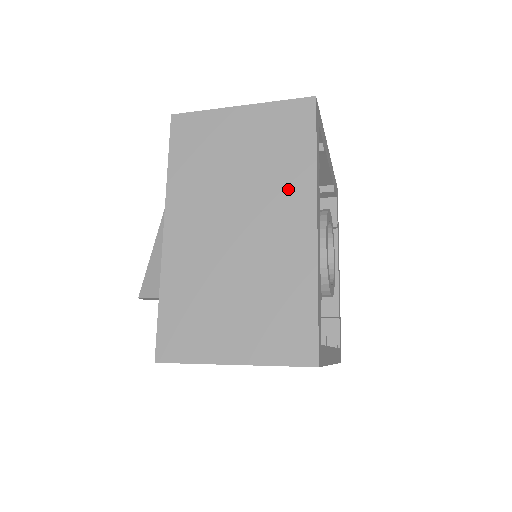
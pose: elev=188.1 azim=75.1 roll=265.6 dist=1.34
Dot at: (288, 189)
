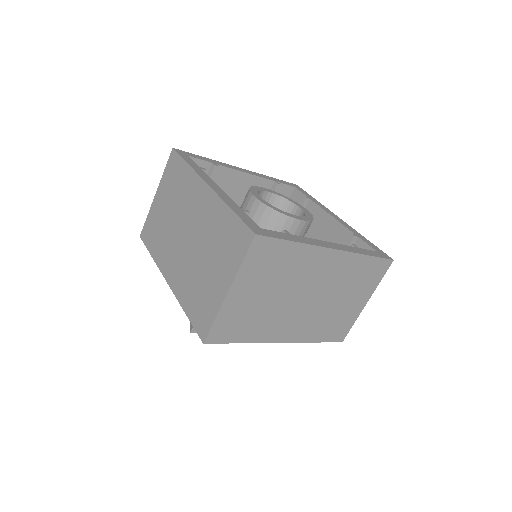
Dot at: (190, 192)
